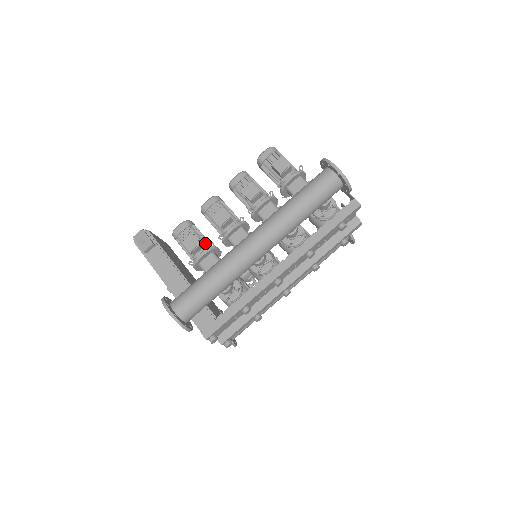
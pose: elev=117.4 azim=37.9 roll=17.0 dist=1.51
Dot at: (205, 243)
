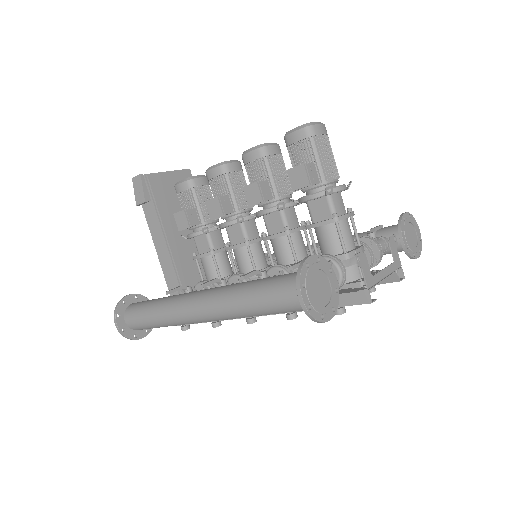
Dot at: (202, 219)
